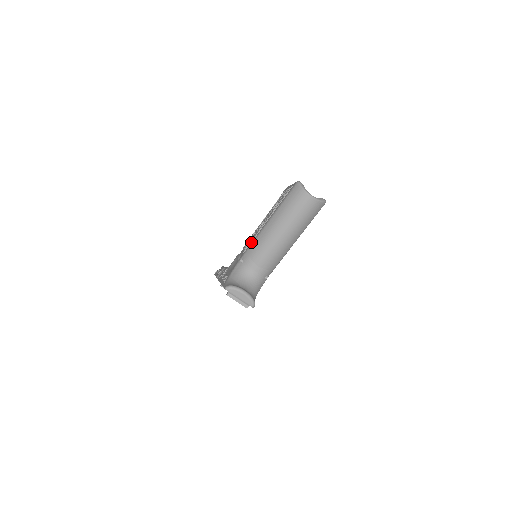
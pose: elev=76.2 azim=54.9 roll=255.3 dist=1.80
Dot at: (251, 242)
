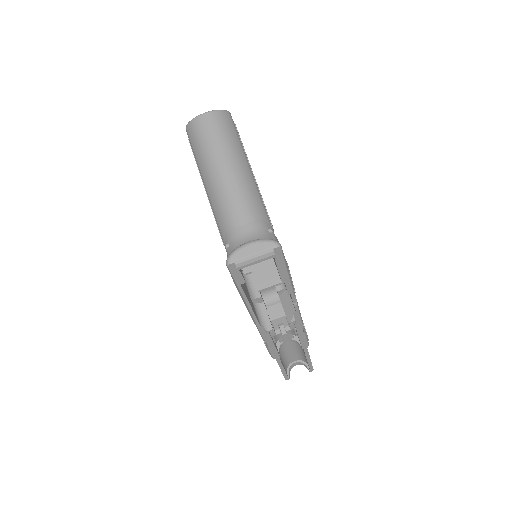
Dot at: (217, 225)
